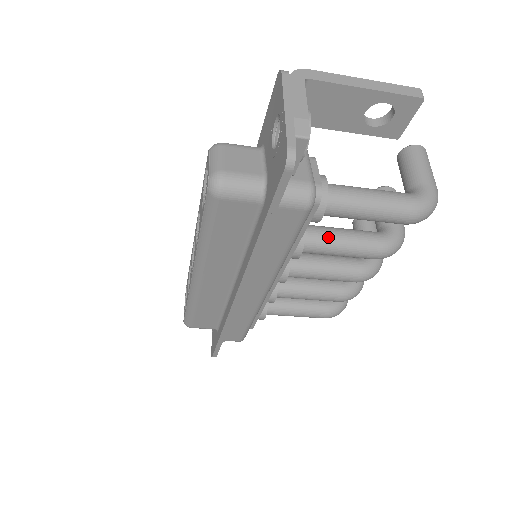
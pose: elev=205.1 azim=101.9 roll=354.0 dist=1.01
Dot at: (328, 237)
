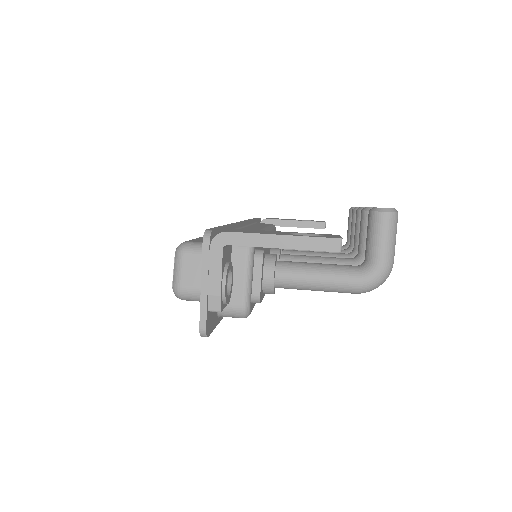
Dot at: occluded
